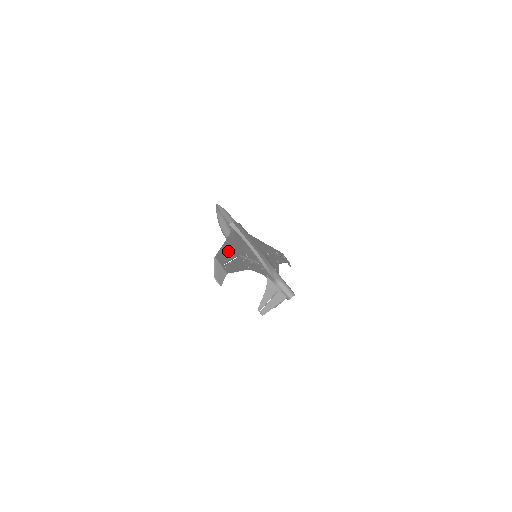
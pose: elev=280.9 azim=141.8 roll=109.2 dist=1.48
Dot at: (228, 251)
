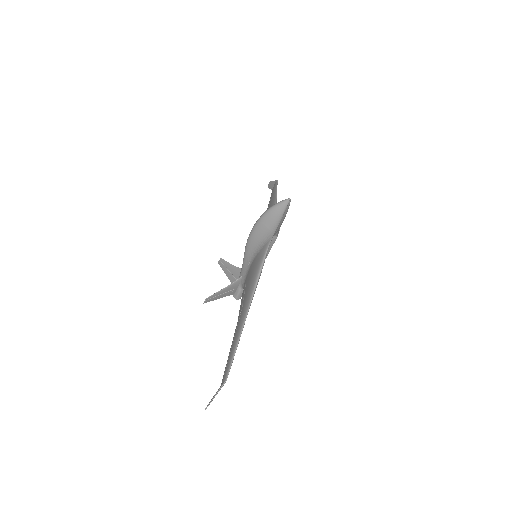
Dot at: occluded
